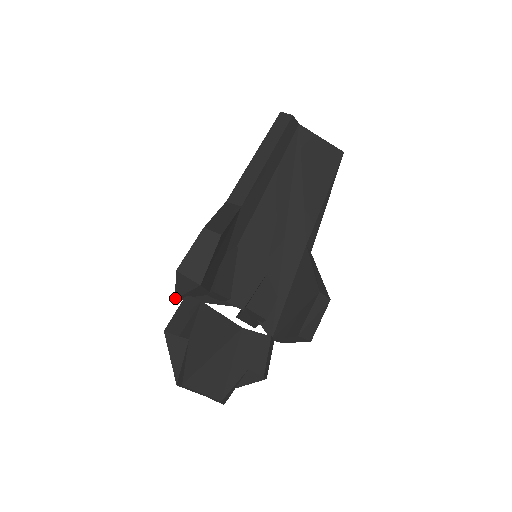
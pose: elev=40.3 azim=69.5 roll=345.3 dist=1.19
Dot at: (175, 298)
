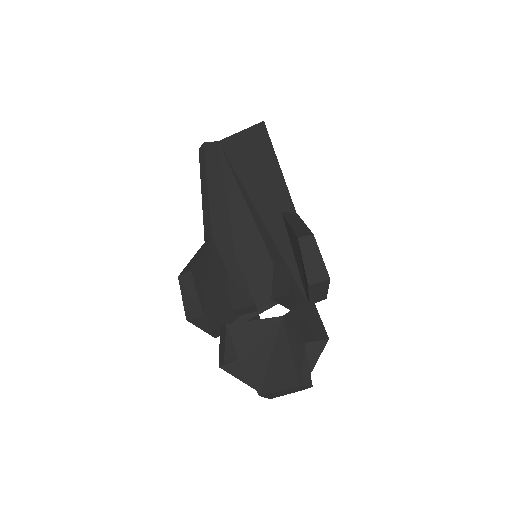
Dot at: occluded
